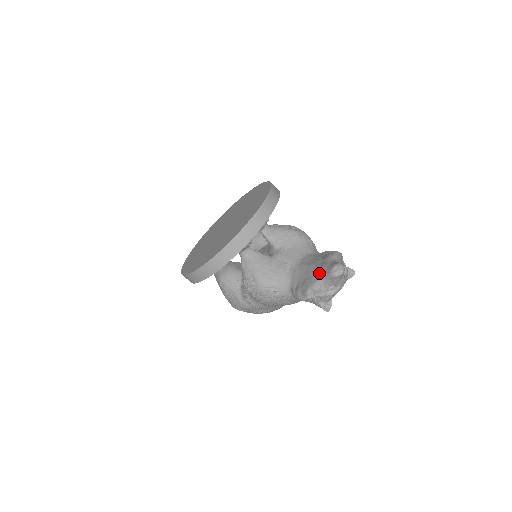
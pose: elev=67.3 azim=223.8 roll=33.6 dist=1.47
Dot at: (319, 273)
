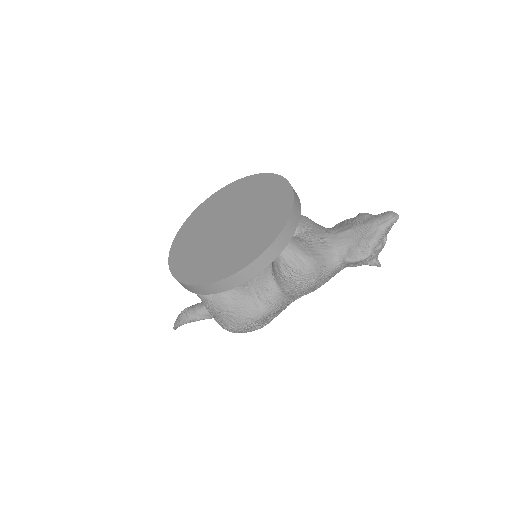
Dot at: (374, 226)
